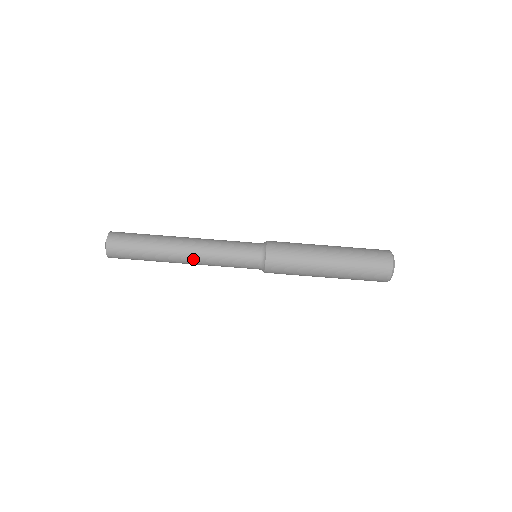
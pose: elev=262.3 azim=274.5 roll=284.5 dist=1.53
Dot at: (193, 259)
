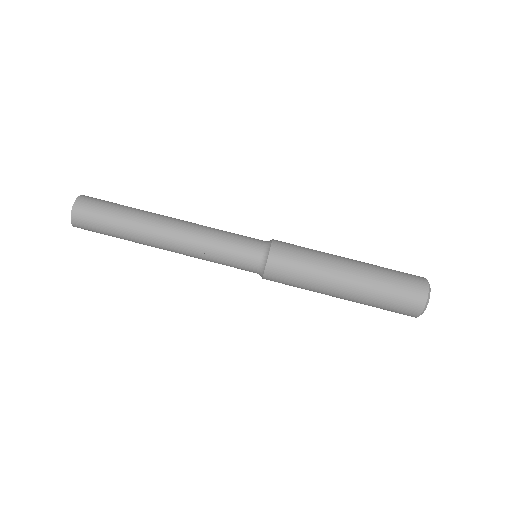
Dot at: (178, 237)
